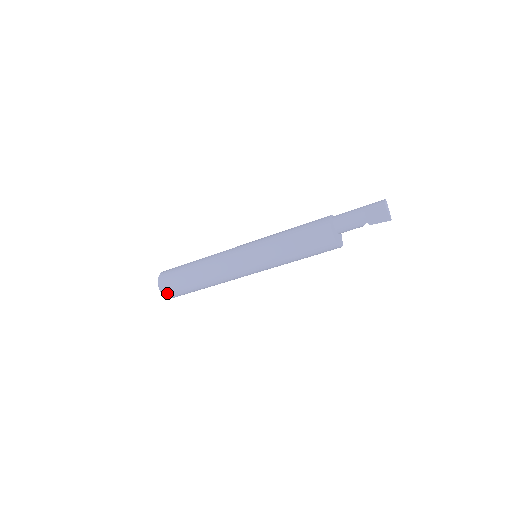
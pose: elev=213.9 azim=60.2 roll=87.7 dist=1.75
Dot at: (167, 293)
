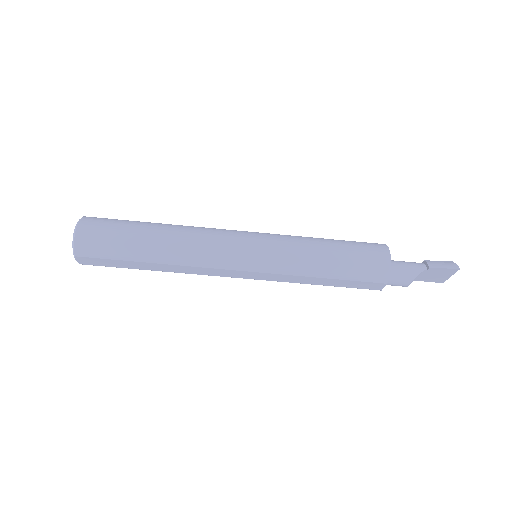
Dot at: (88, 223)
